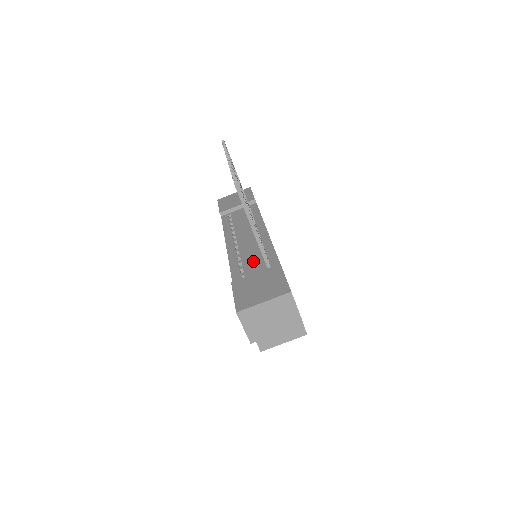
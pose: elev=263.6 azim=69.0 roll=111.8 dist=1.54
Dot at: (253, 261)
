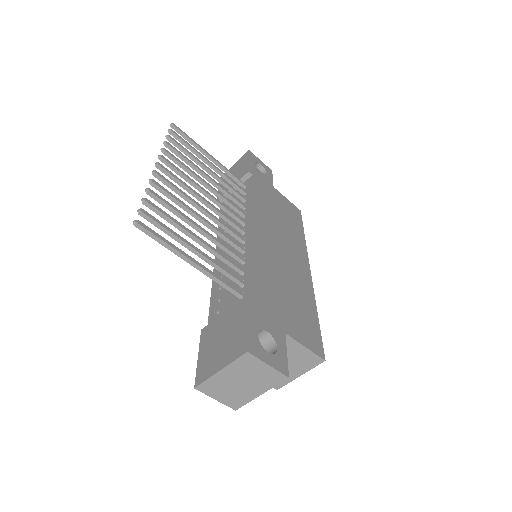
Dot at: occluded
